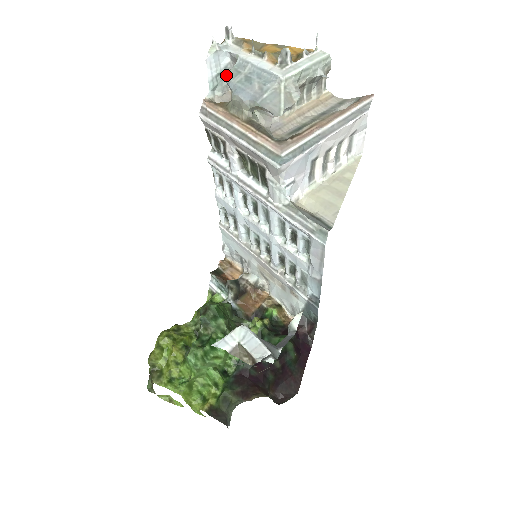
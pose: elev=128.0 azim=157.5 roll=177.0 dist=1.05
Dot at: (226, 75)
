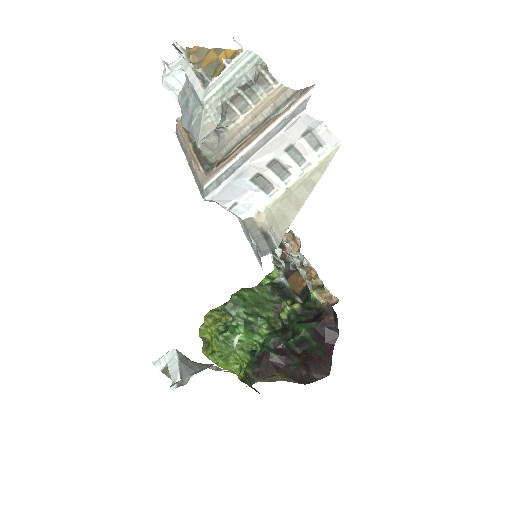
Dot at: (178, 97)
